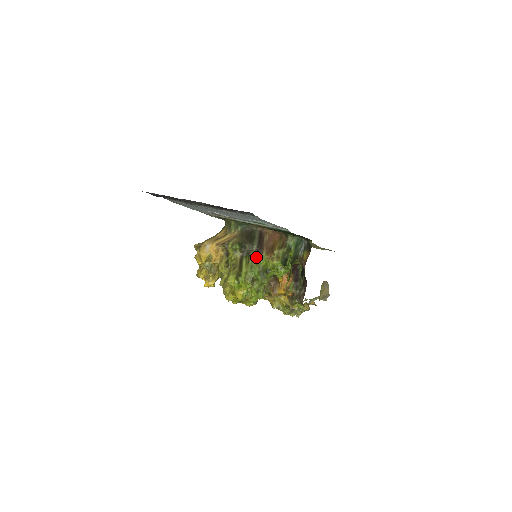
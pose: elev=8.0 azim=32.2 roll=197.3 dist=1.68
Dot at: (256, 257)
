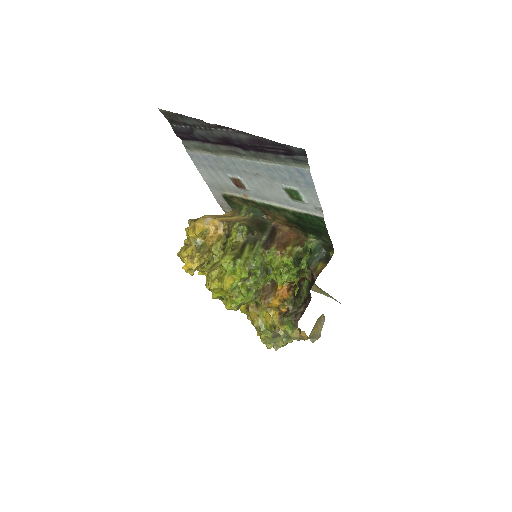
Dot at: (263, 247)
